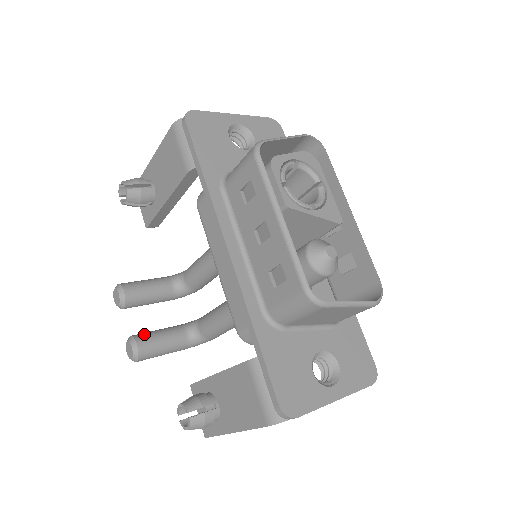
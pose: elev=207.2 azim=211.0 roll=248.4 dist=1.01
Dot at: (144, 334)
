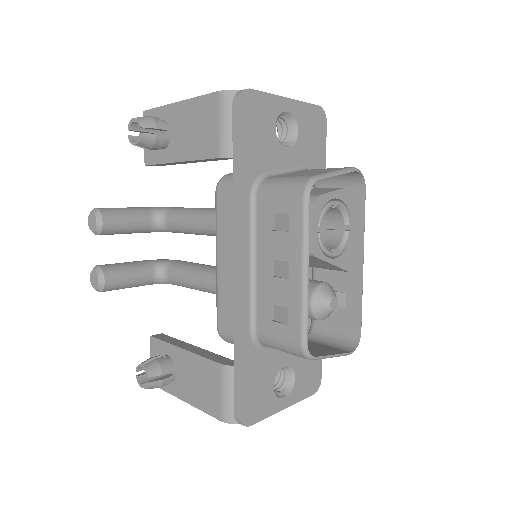
Dot at: (113, 268)
